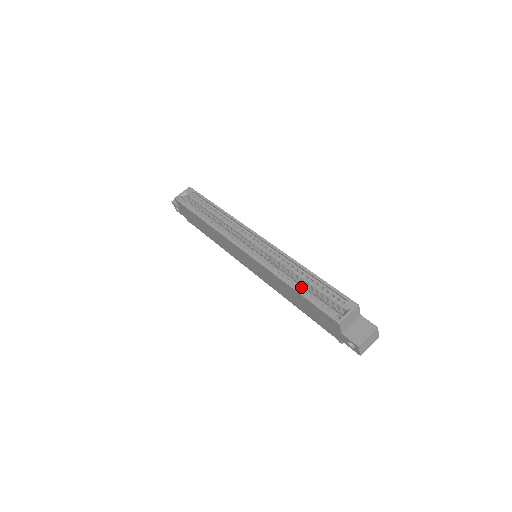
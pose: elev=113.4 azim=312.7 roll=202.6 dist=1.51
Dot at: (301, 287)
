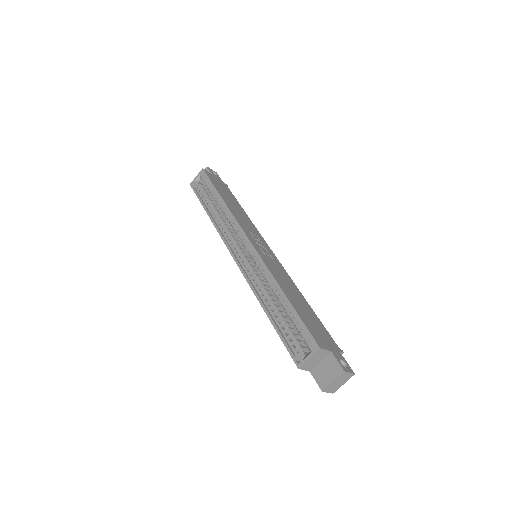
Dot at: (275, 313)
